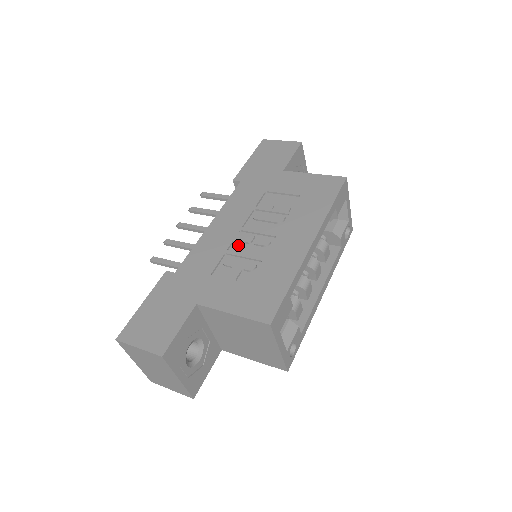
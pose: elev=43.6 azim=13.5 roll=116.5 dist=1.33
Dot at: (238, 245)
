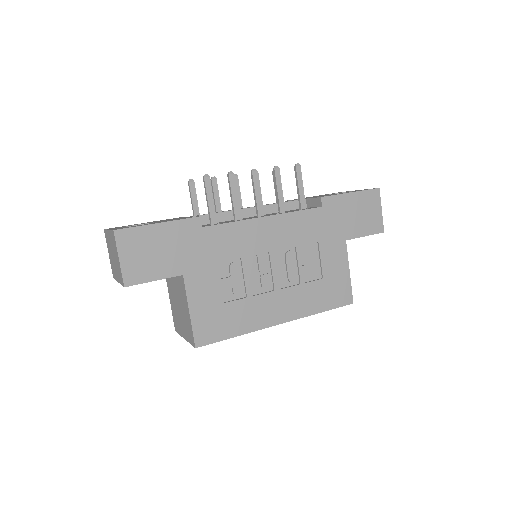
Dot at: (254, 262)
